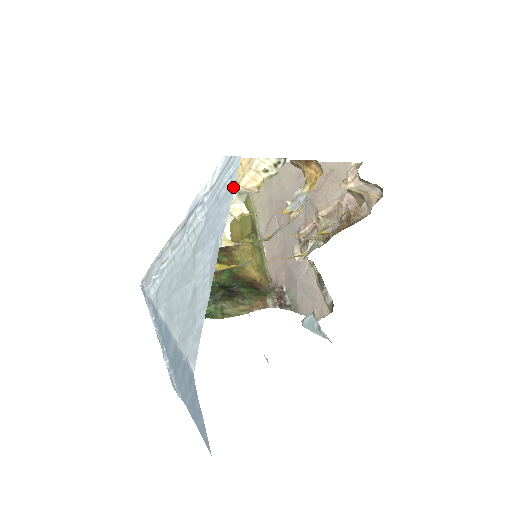
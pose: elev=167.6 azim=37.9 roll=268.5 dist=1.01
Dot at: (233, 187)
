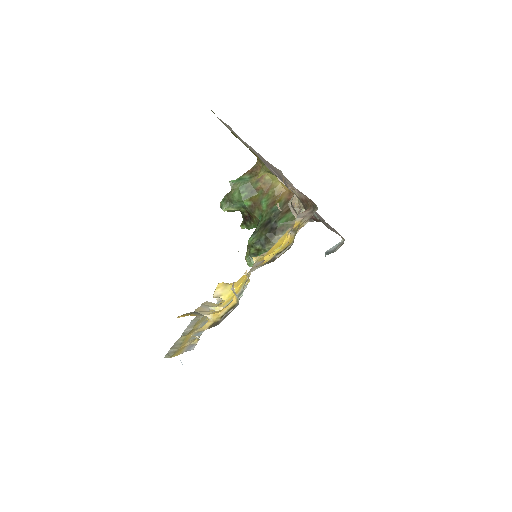
Dot at: occluded
